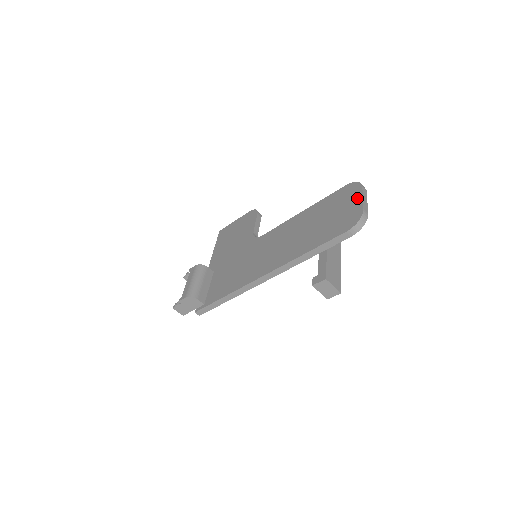
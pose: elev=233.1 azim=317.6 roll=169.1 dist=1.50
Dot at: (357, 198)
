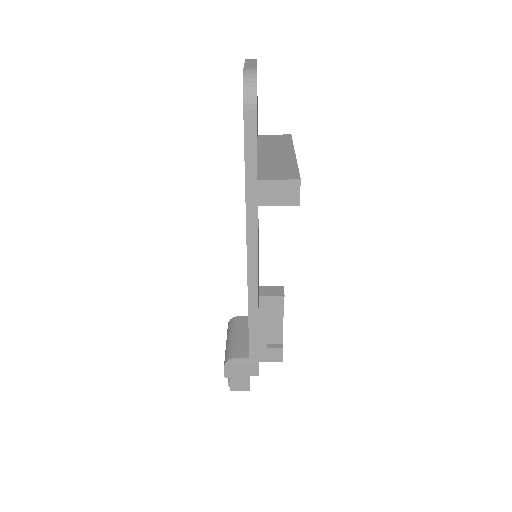
Dot at: occluded
